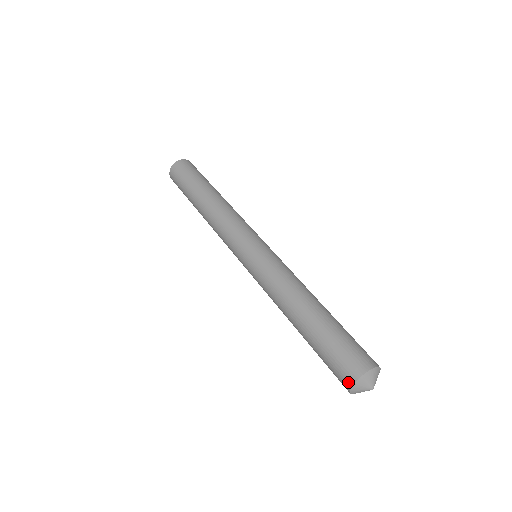
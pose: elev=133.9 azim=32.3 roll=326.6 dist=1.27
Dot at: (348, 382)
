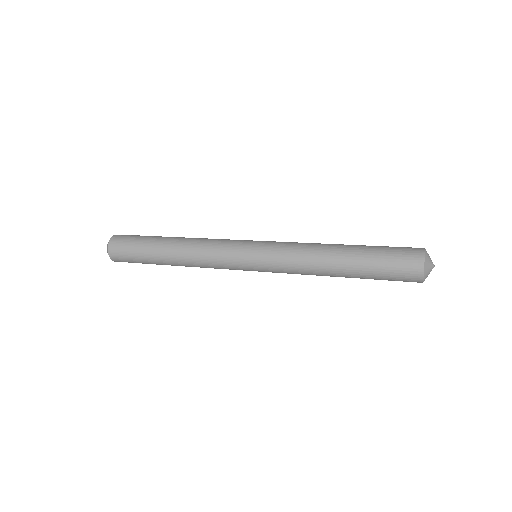
Dot at: (419, 261)
